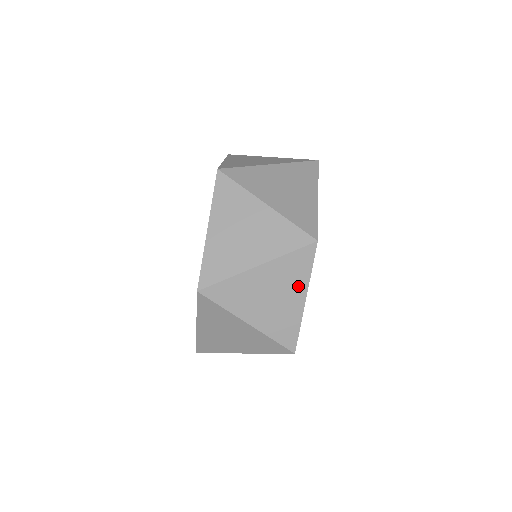
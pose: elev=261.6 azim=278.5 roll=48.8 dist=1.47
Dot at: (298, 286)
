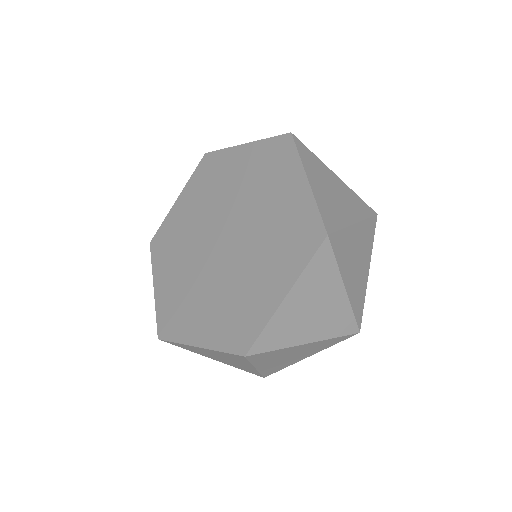
Dot at: (315, 351)
